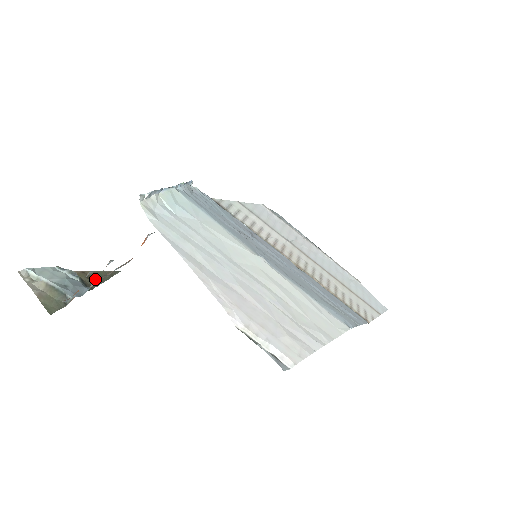
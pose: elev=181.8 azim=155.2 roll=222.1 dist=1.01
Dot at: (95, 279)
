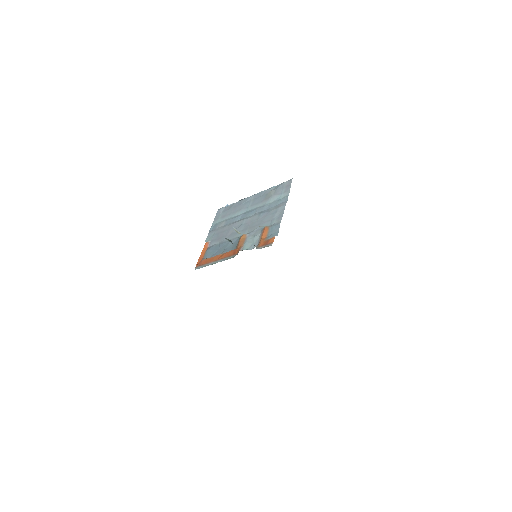
Dot at: occluded
